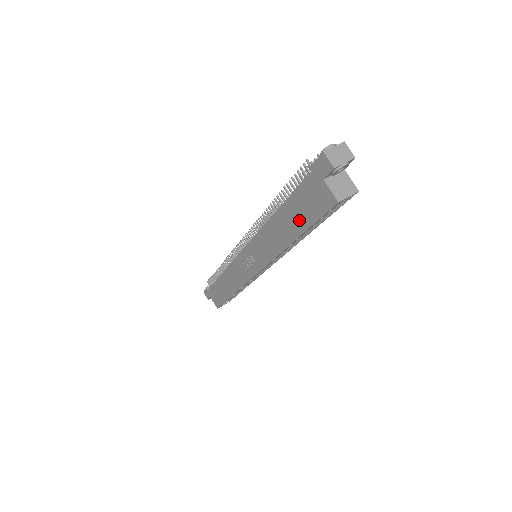
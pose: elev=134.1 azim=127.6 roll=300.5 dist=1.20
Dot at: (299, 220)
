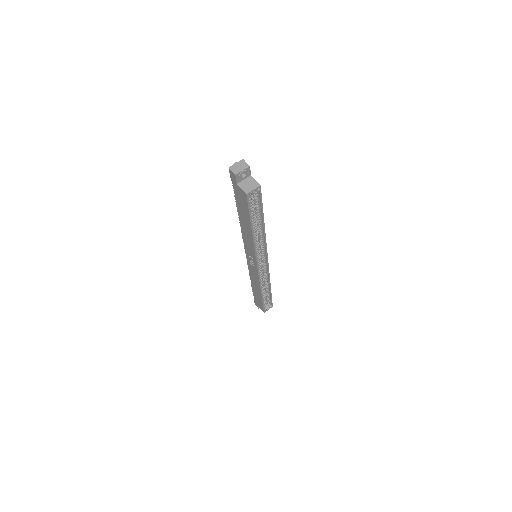
Dot at: (245, 215)
